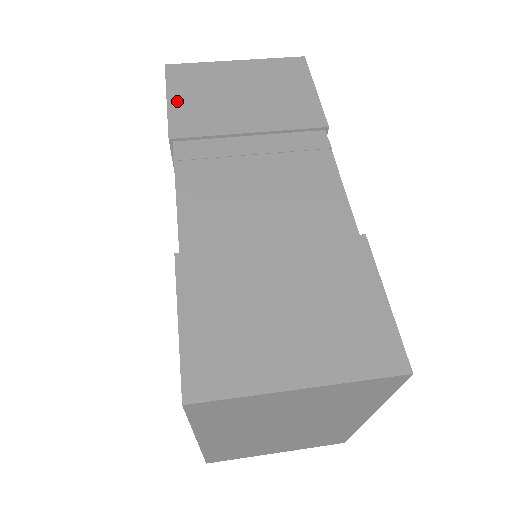
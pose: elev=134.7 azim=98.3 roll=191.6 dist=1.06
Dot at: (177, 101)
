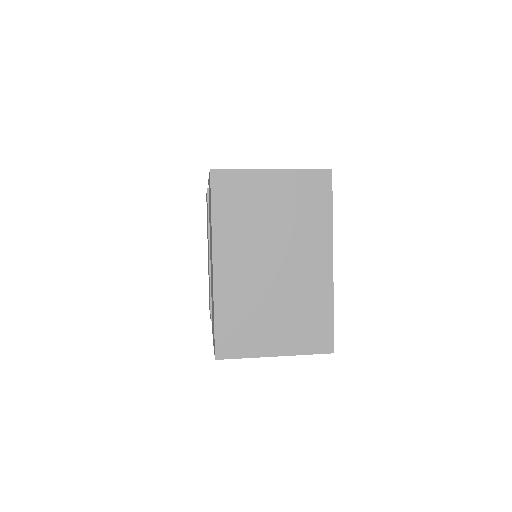
Dot at: occluded
